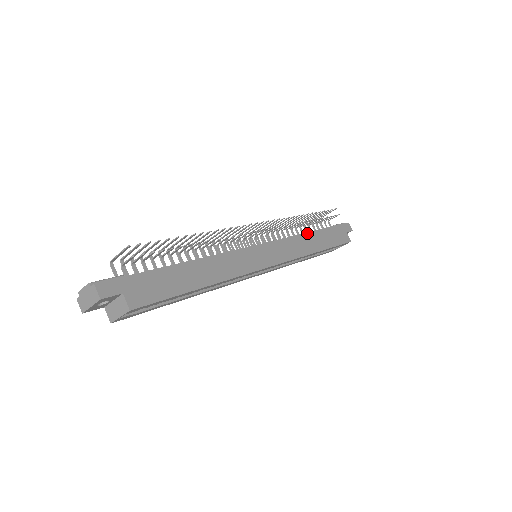
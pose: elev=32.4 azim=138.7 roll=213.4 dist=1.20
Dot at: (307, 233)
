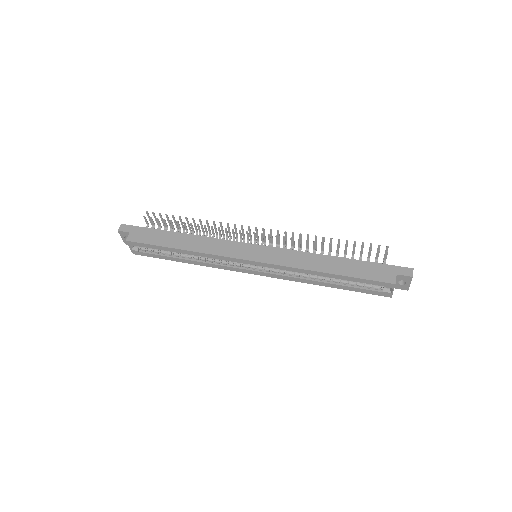
Dot at: (324, 255)
